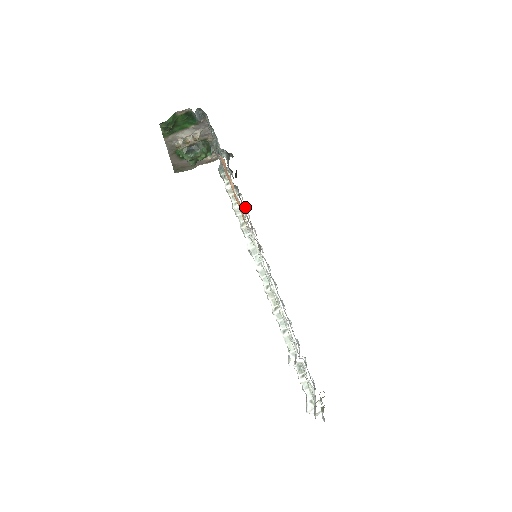
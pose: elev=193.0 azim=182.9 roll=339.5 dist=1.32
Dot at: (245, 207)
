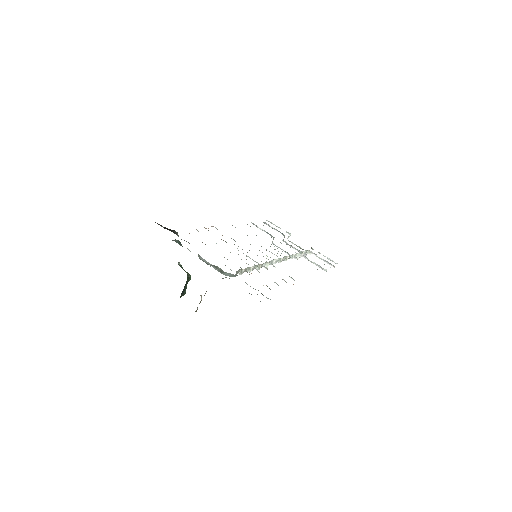
Dot at: occluded
